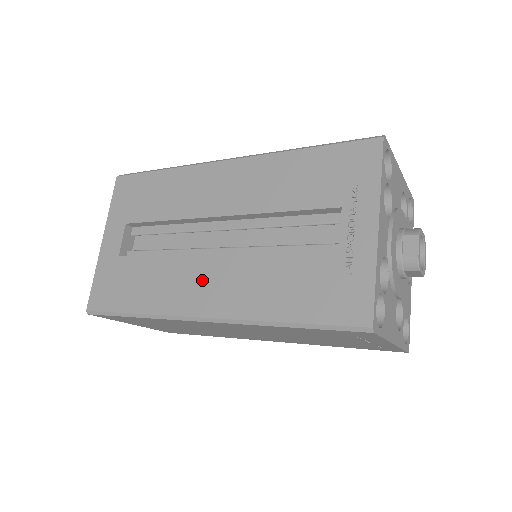
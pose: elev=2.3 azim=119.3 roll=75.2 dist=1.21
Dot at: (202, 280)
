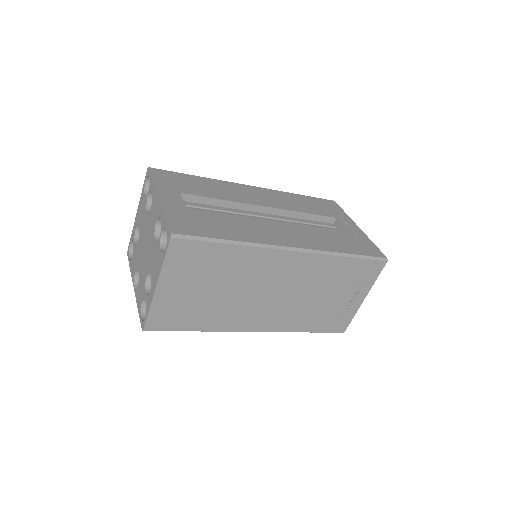
Dot at: (278, 231)
